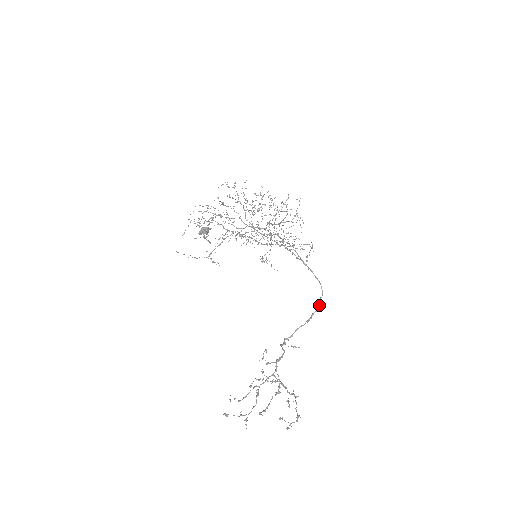
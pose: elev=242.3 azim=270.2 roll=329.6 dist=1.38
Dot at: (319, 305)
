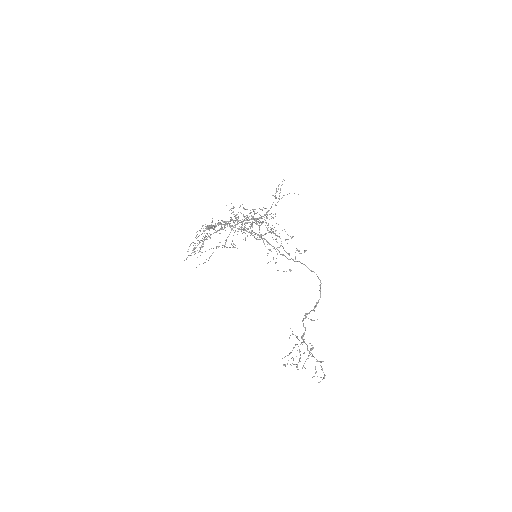
Dot at: (320, 293)
